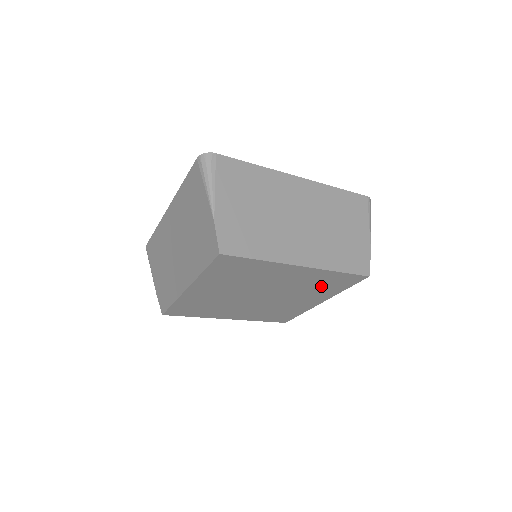
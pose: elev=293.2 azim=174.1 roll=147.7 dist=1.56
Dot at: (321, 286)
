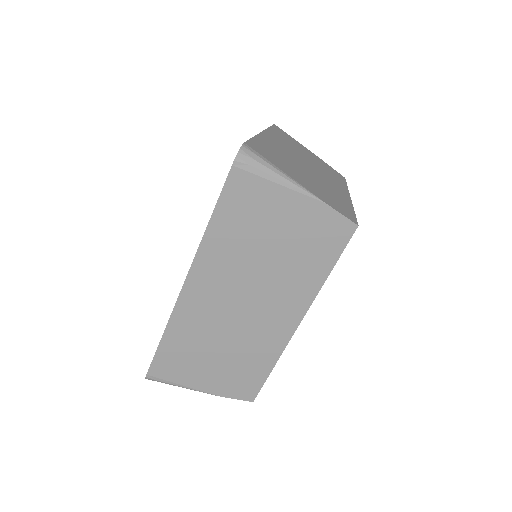
Dot at: occluded
